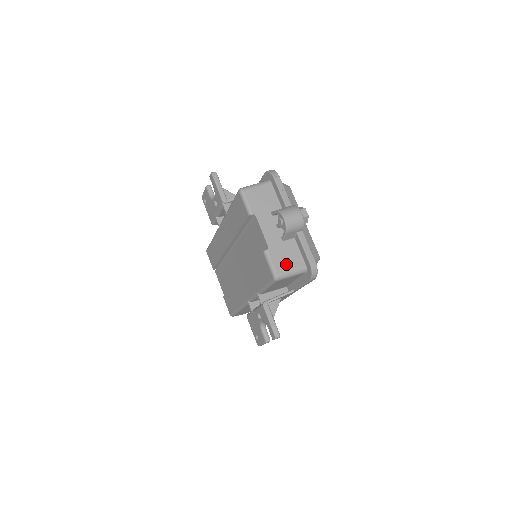
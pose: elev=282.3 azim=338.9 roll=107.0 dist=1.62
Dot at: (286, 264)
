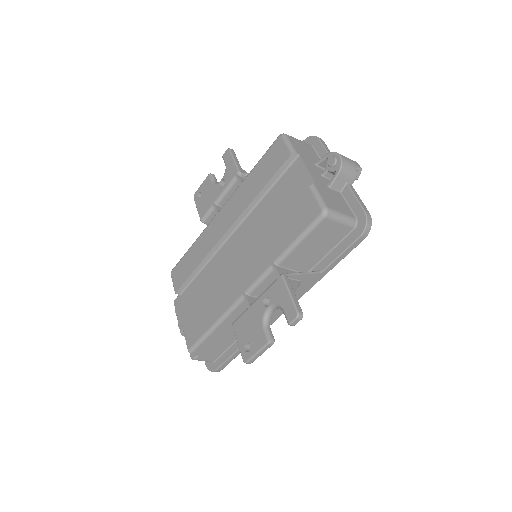
Dot at: (336, 205)
